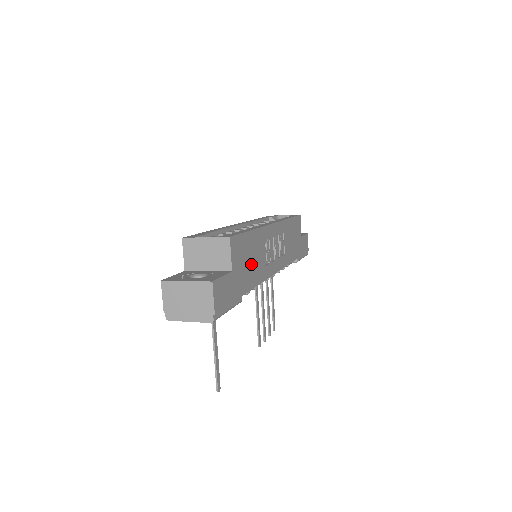
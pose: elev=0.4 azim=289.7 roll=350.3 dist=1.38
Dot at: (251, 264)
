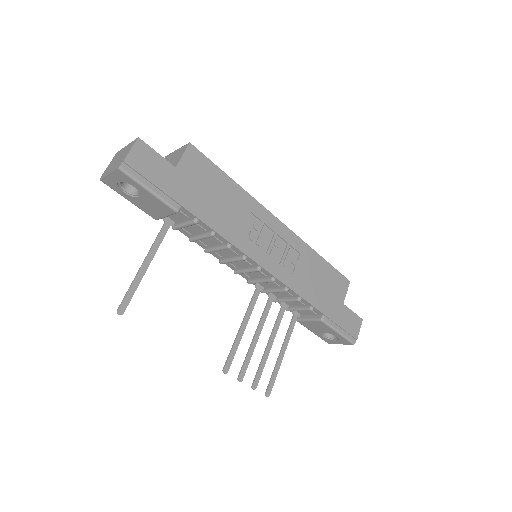
Dot at: (214, 202)
